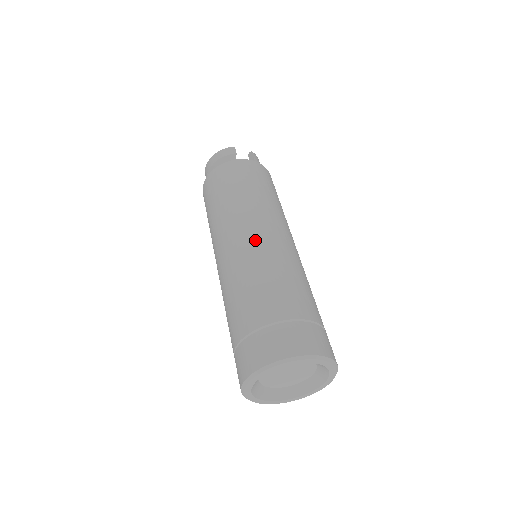
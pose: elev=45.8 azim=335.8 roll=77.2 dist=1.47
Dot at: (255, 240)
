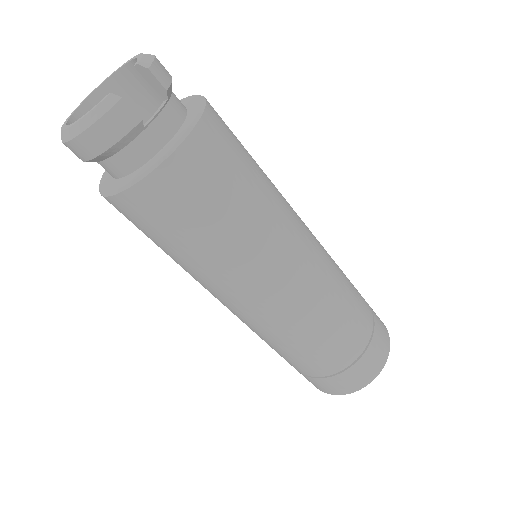
Dot at: (291, 298)
